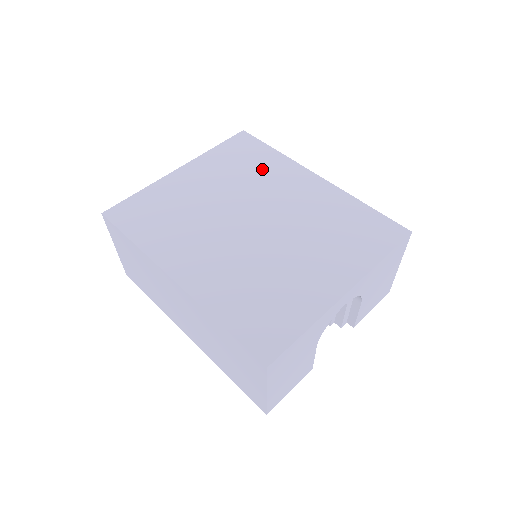
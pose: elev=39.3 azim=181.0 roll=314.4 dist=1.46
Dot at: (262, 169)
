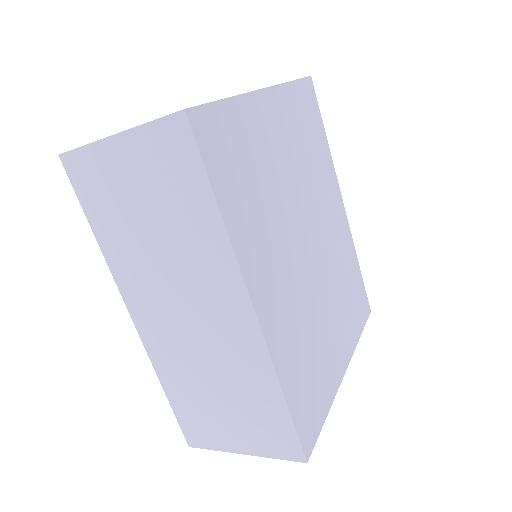
Dot at: (319, 161)
